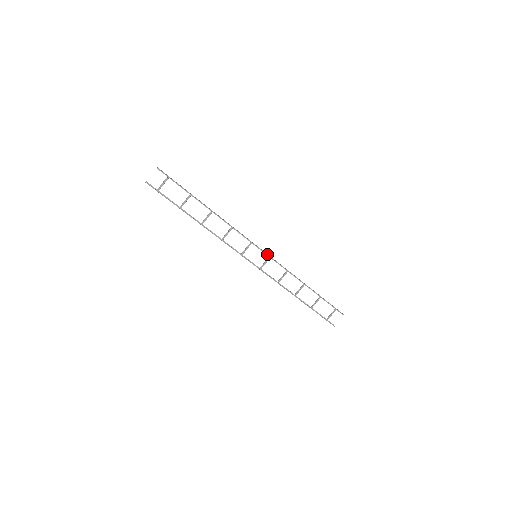
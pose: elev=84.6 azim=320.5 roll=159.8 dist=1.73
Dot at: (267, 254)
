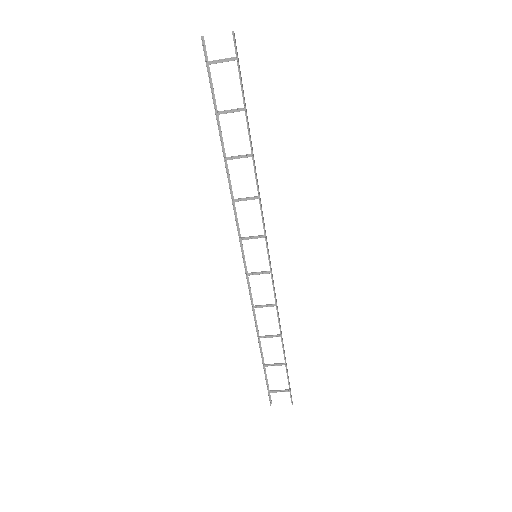
Dot at: occluded
